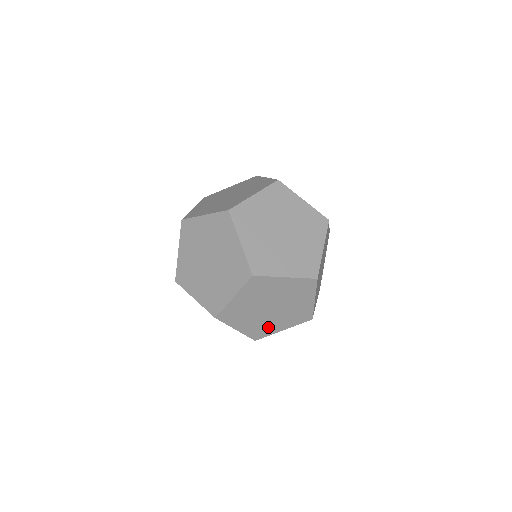
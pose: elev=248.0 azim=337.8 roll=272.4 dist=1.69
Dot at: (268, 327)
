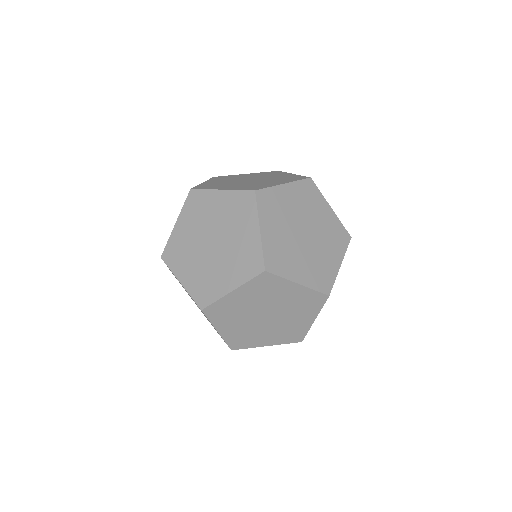
Dot at: (252, 338)
